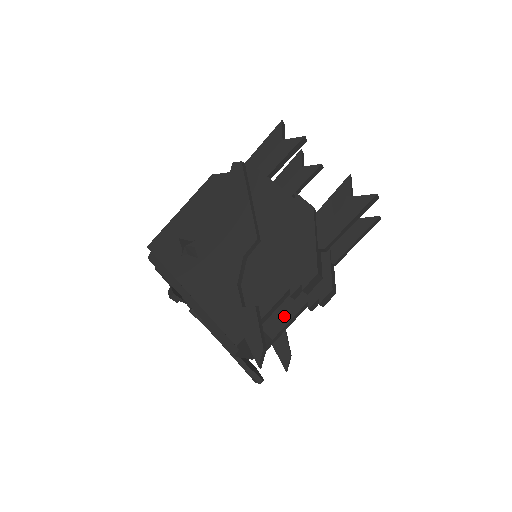
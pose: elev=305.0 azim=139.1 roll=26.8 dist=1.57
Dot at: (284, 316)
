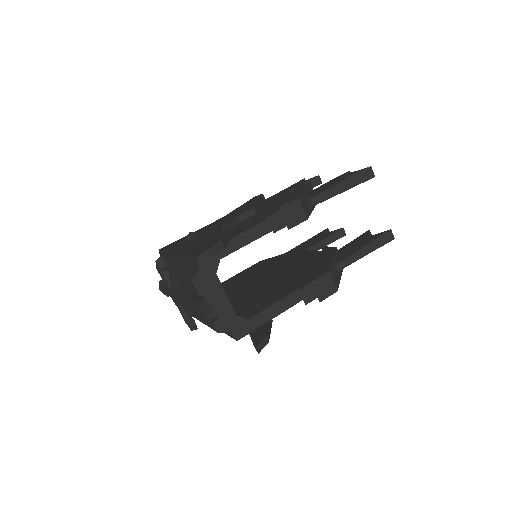
Dot at: (270, 302)
